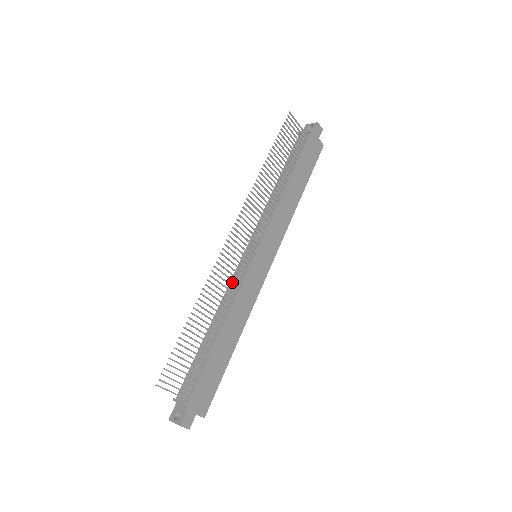
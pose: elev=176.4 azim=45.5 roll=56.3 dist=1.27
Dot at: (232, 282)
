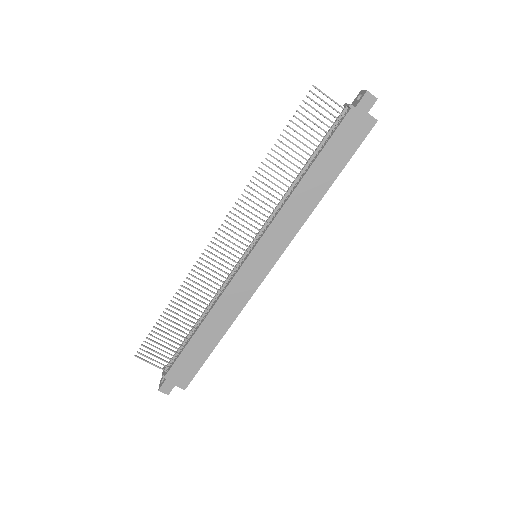
Dot at: occluded
